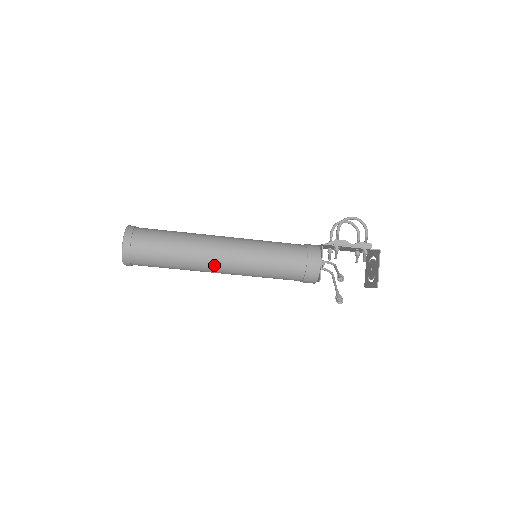
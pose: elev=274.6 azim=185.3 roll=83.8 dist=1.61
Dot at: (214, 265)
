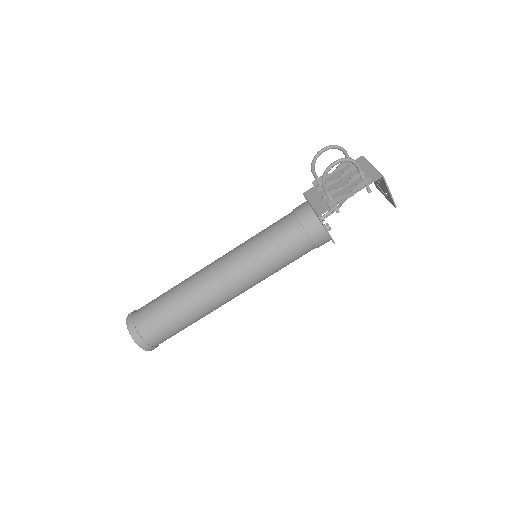
Dot at: occluded
